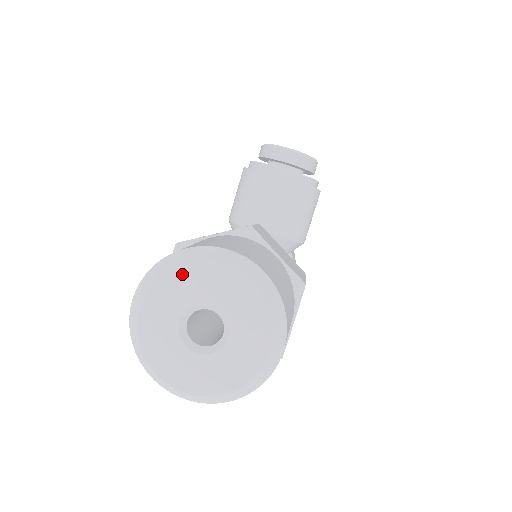
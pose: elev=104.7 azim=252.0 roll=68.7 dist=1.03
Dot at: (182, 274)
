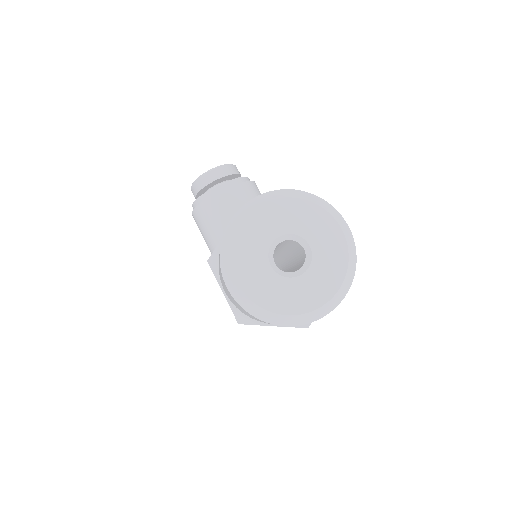
Dot at: (244, 233)
